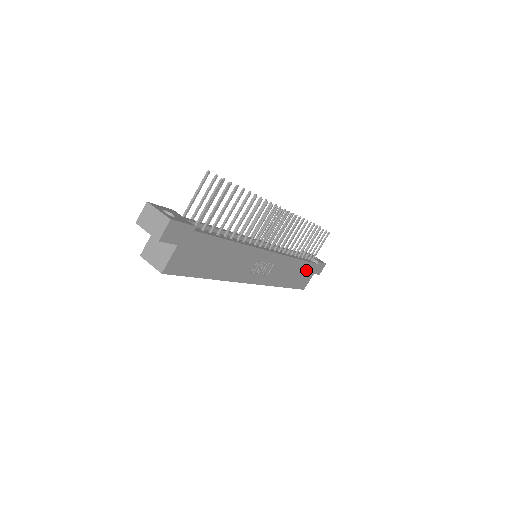
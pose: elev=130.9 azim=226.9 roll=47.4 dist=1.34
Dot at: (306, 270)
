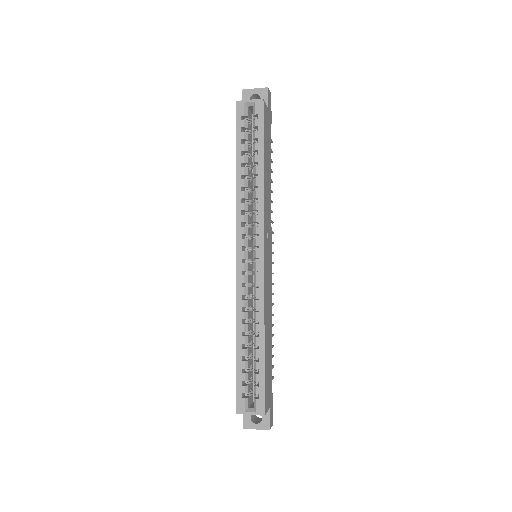
Dot at: (269, 374)
